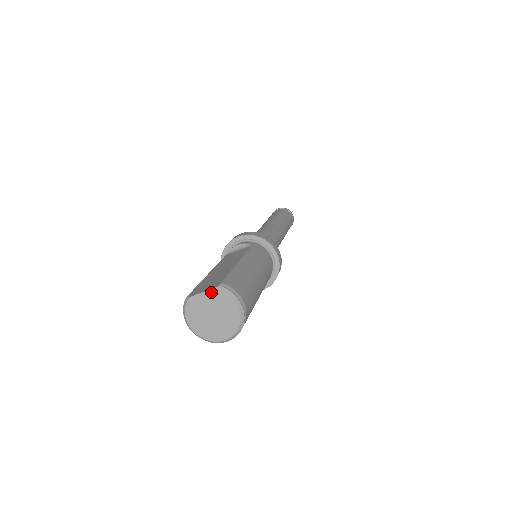
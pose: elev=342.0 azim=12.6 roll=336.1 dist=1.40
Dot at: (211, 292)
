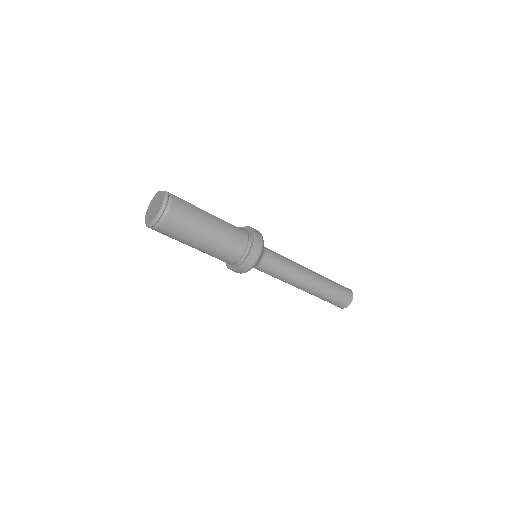
Dot at: (163, 193)
